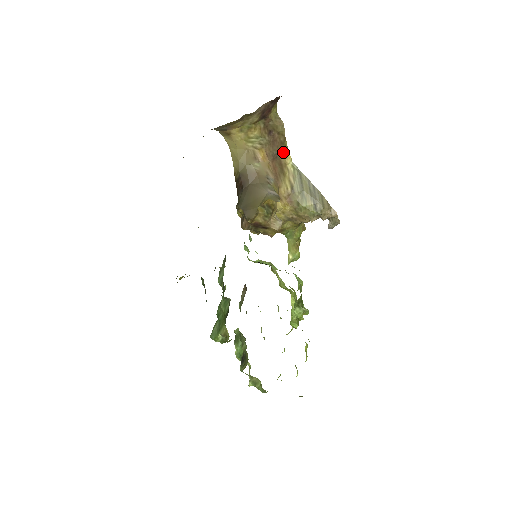
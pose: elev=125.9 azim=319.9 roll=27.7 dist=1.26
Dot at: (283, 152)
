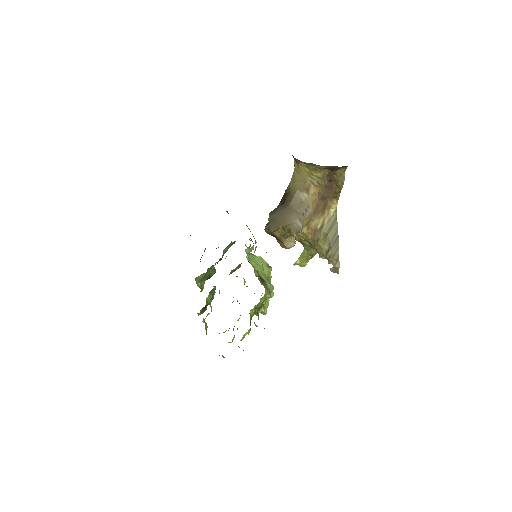
Dot at: (333, 198)
